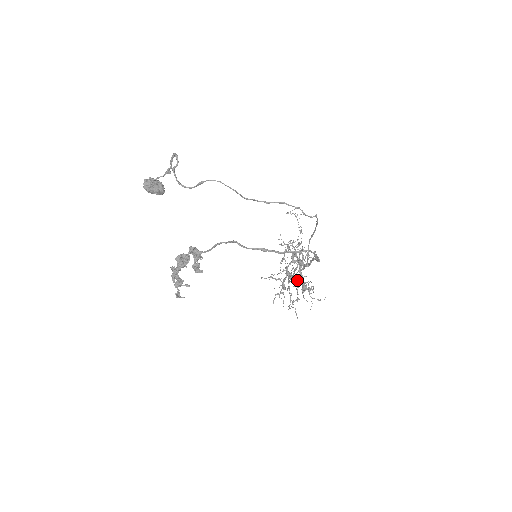
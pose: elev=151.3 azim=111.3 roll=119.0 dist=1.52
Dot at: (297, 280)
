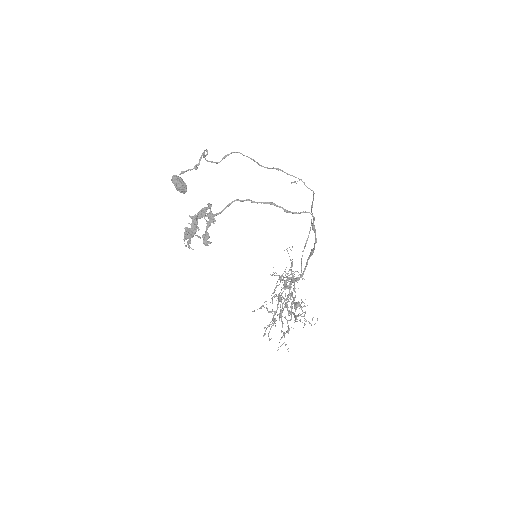
Dot at: (288, 311)
